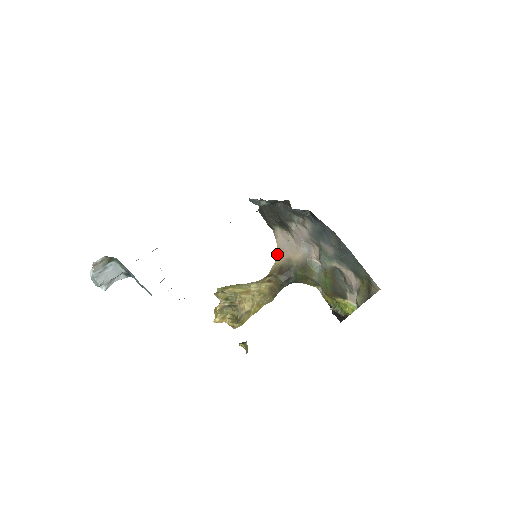
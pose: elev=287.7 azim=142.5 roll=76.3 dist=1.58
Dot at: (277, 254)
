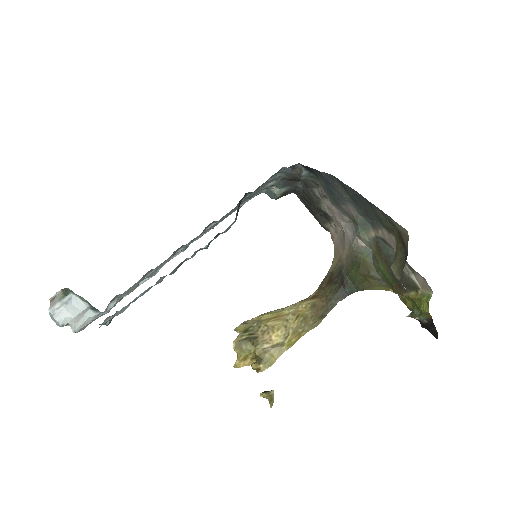
Dot at: occluded
